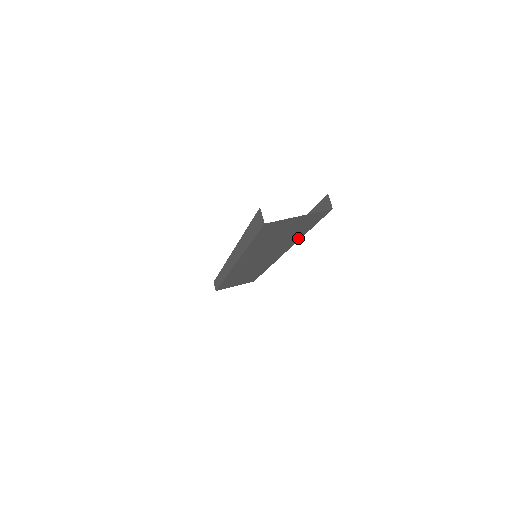
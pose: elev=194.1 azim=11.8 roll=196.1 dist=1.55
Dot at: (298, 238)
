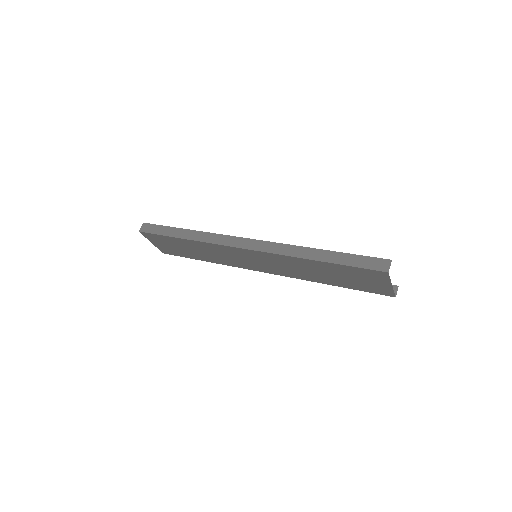
Dot at: (320, 281)
